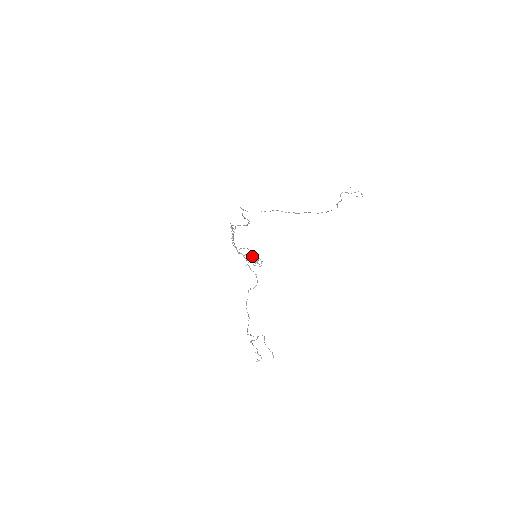
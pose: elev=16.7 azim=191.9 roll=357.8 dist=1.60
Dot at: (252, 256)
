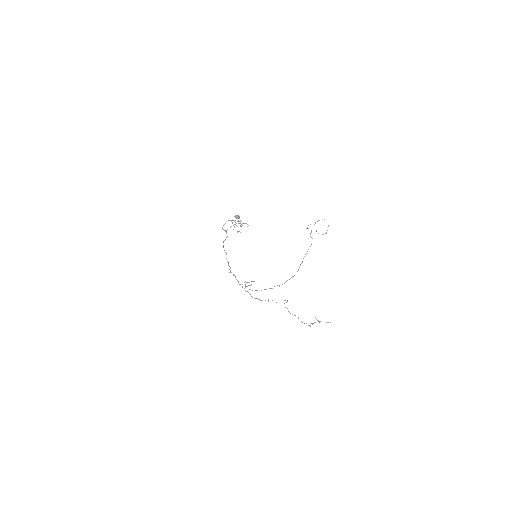
Dot at: (234, 221)
